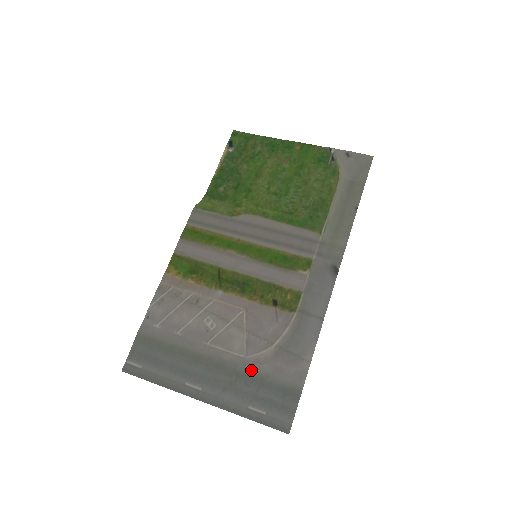
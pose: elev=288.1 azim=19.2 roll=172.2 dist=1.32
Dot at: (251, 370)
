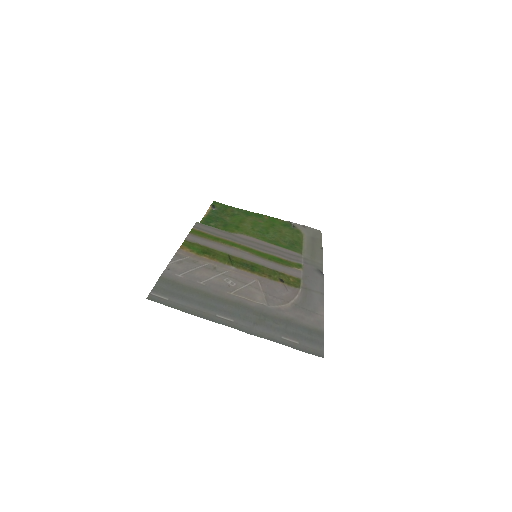
Dot at: (276, 314)
